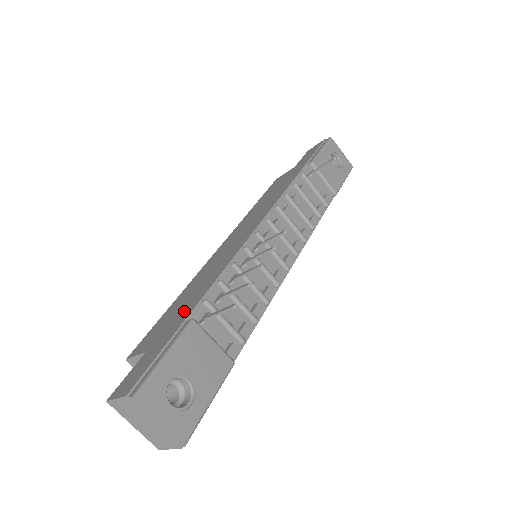
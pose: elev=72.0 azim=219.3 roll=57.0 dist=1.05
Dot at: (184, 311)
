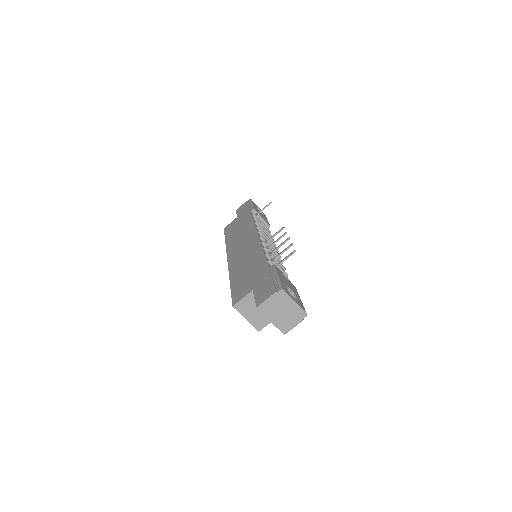
Dot at: (258, 270)
